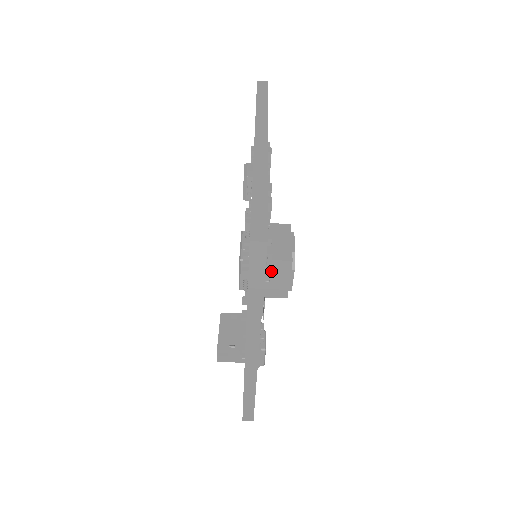
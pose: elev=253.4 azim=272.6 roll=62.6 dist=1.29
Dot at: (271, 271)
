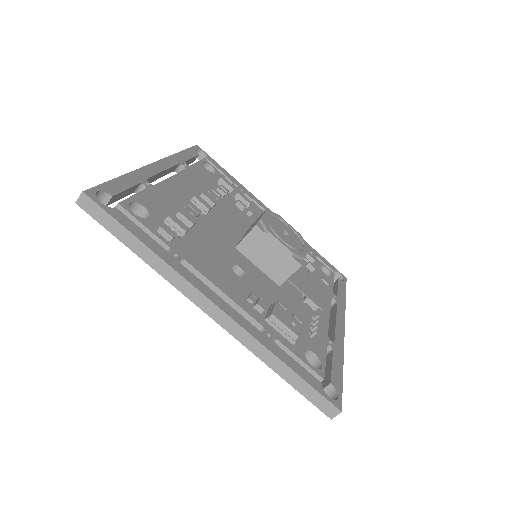
Dot at: (255, 251)
